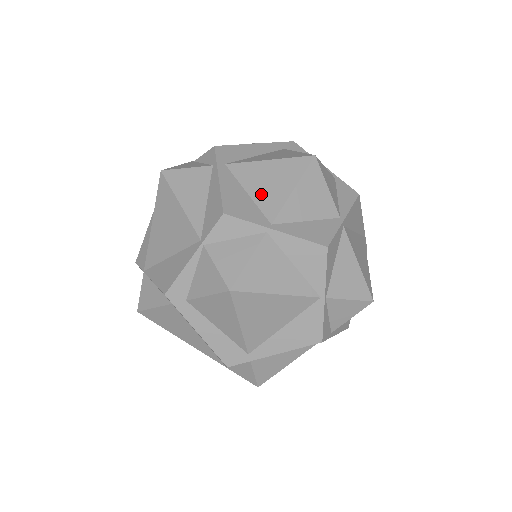
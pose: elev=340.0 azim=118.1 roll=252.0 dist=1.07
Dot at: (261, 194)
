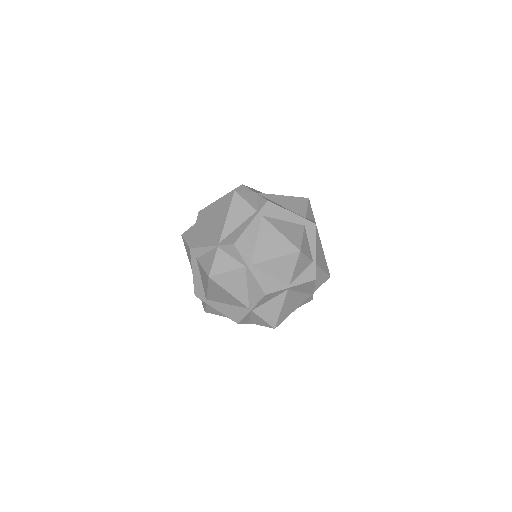
Dot at: (261, 247)
